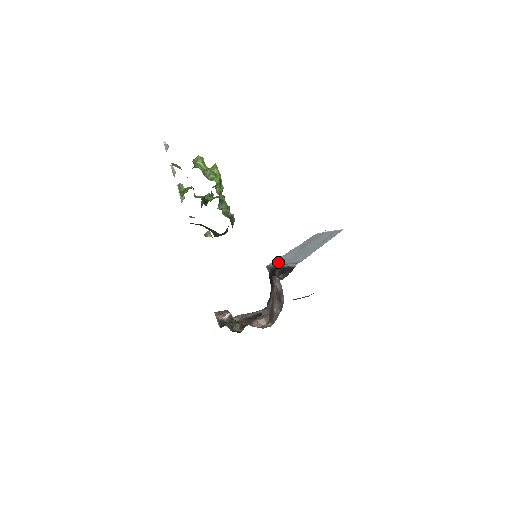
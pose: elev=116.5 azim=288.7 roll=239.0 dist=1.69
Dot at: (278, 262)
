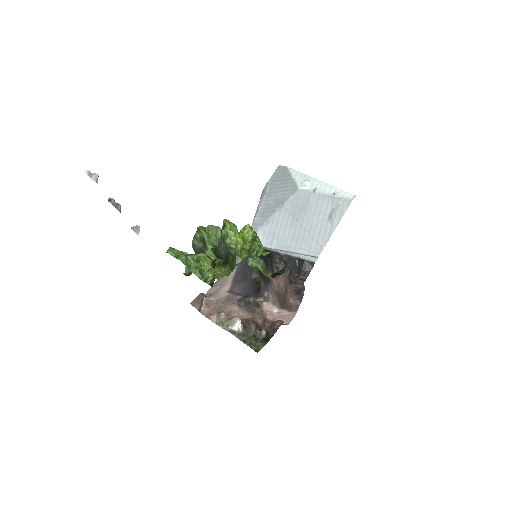
Dot at: (268, 241)
